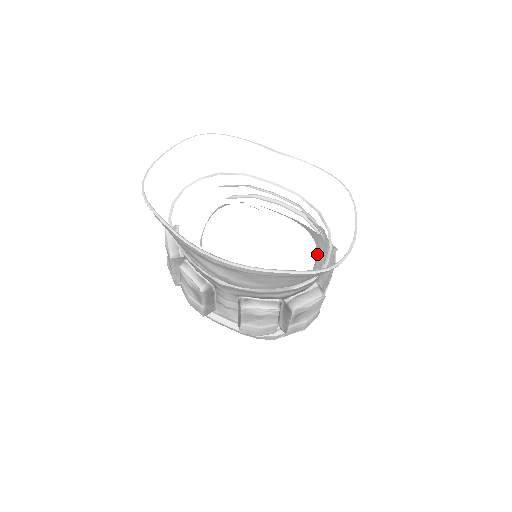
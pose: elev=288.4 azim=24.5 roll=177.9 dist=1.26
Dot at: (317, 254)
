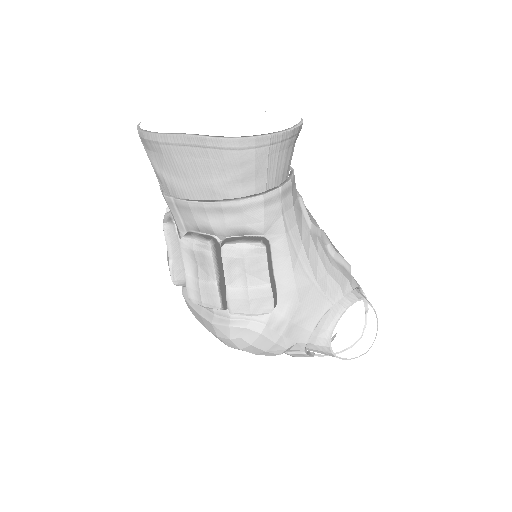
Dot at: occluded
